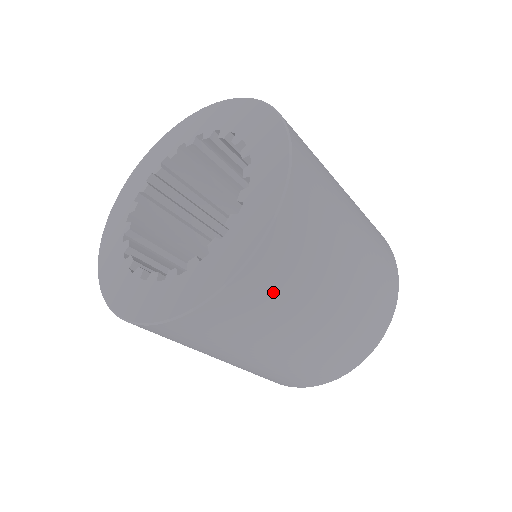
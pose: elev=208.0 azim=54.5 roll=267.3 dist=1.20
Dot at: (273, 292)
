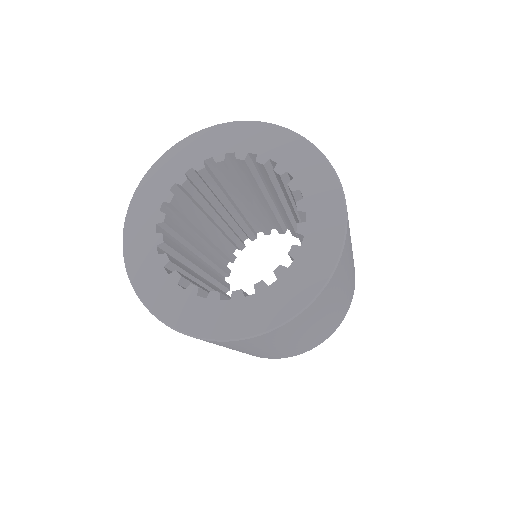
Dot at: (292, 330)
